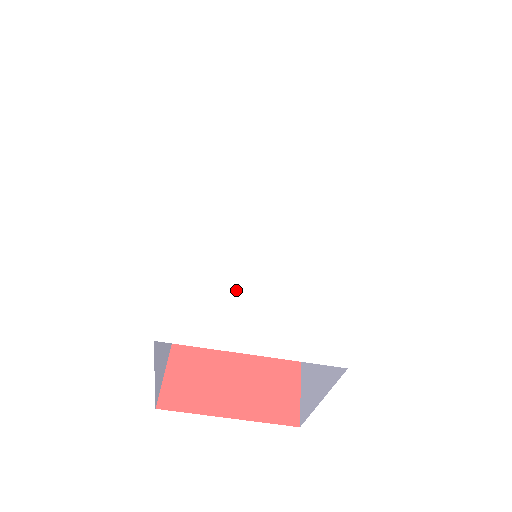
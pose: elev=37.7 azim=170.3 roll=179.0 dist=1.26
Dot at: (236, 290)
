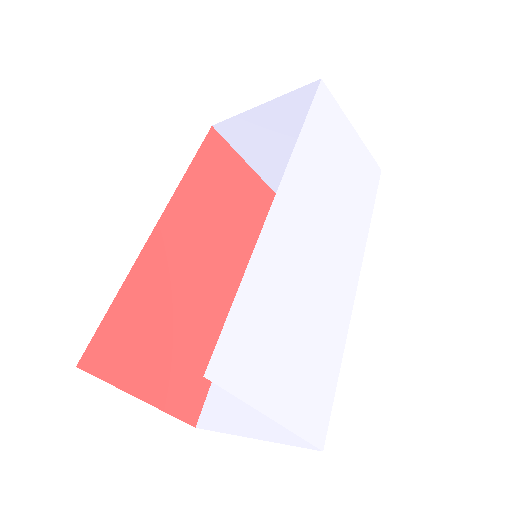
Dot at: (278, 336)
